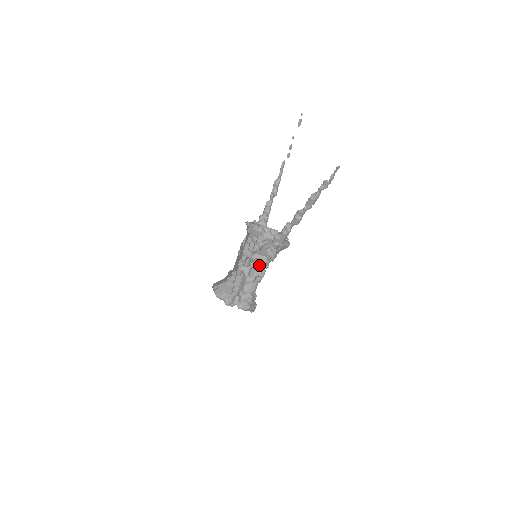
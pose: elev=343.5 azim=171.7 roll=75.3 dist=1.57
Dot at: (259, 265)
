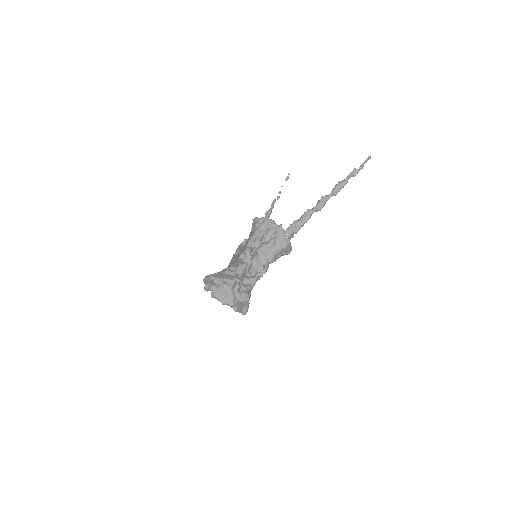
Dot at: (260, 263)
